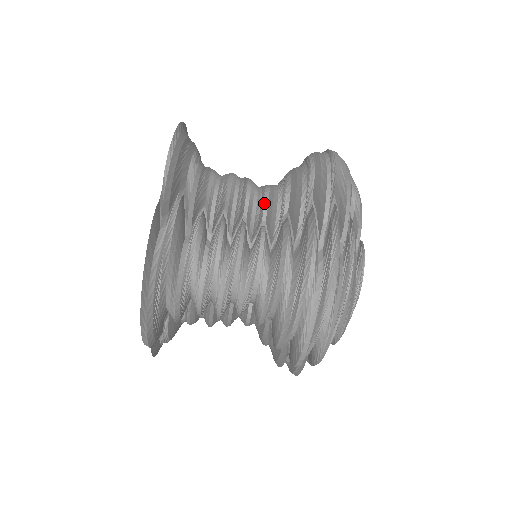
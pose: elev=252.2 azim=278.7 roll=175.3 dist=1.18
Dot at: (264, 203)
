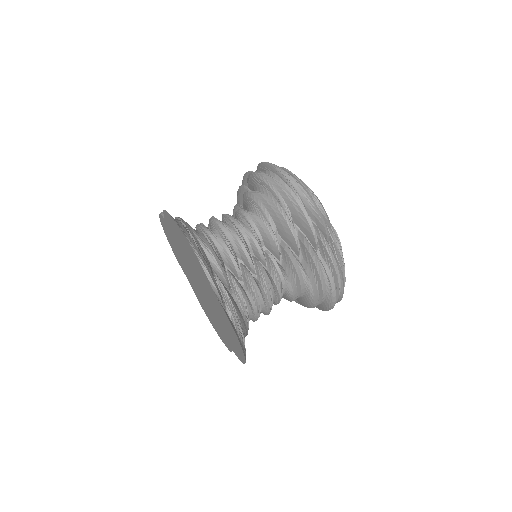
Dot at: occluded
